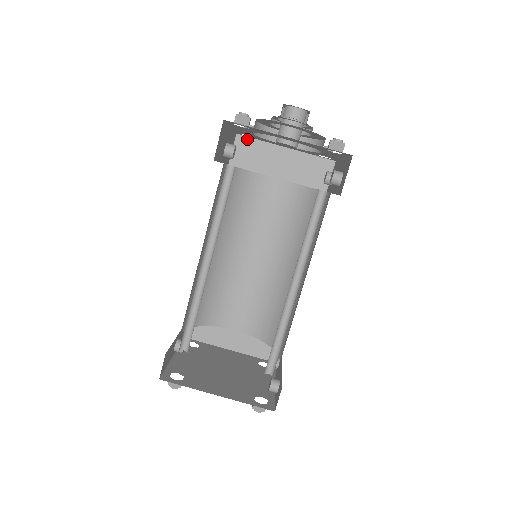
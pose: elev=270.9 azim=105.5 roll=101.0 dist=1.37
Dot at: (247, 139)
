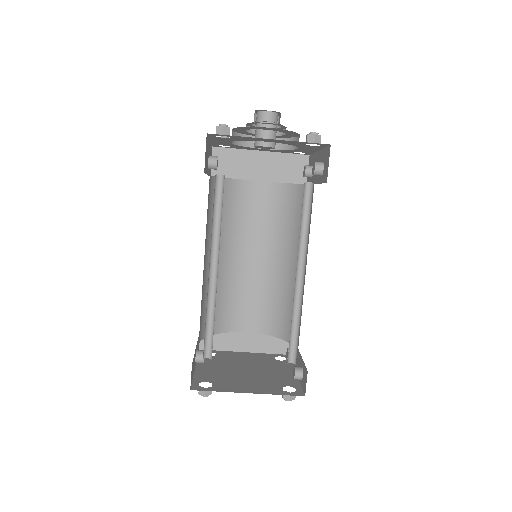
Dot at: (223, 150)
